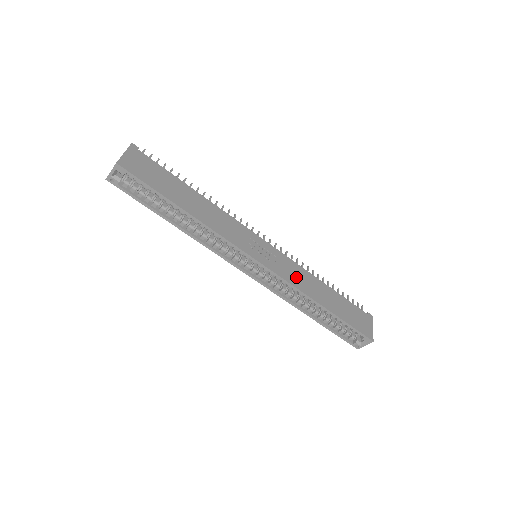
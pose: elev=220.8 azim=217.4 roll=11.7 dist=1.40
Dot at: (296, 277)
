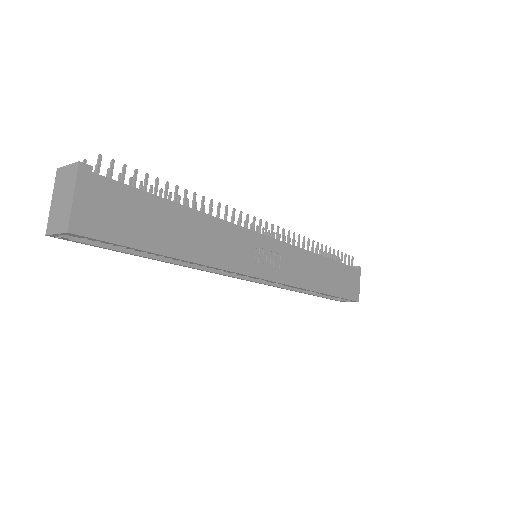
Dot at: (299, 271)
